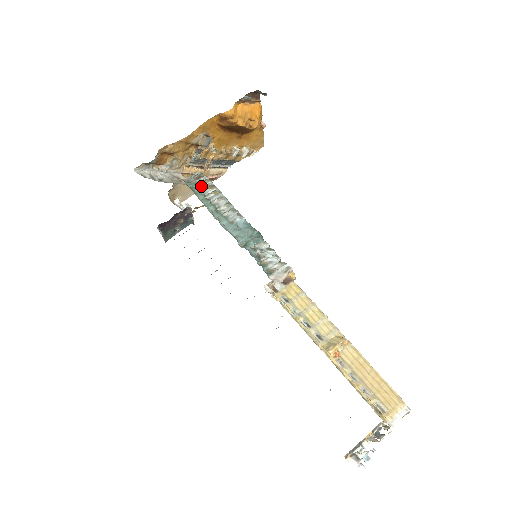
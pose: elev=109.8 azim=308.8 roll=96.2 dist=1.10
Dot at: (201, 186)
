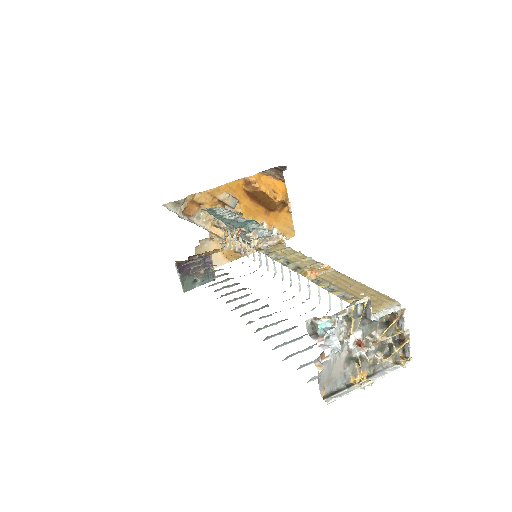
Dot at: (215, 210)
